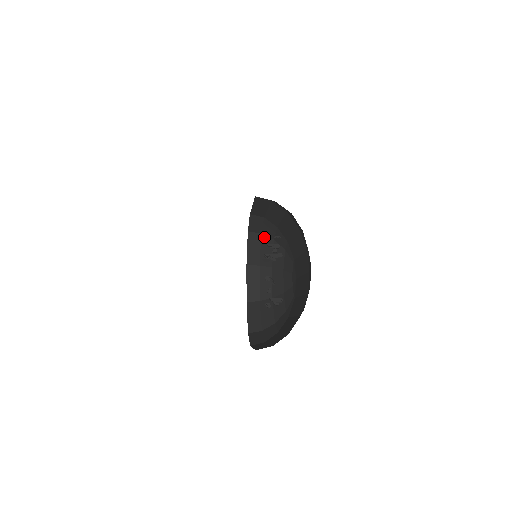
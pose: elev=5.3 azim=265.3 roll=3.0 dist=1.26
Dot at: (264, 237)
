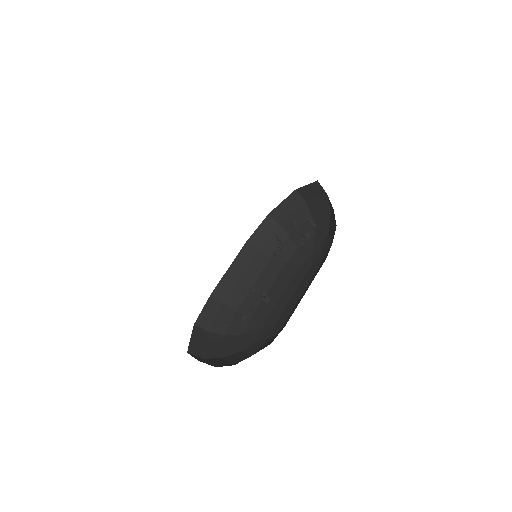
Dot at: (211, 334)
